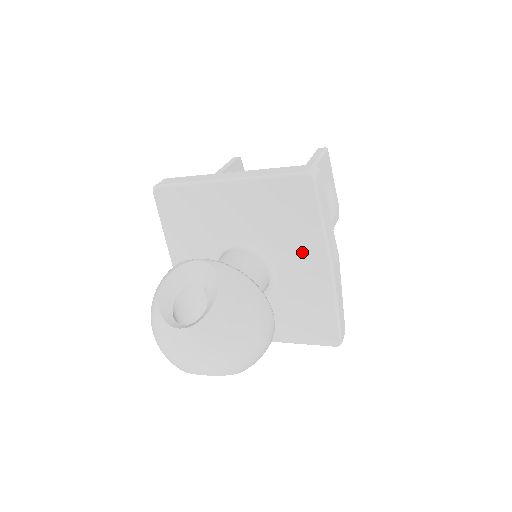
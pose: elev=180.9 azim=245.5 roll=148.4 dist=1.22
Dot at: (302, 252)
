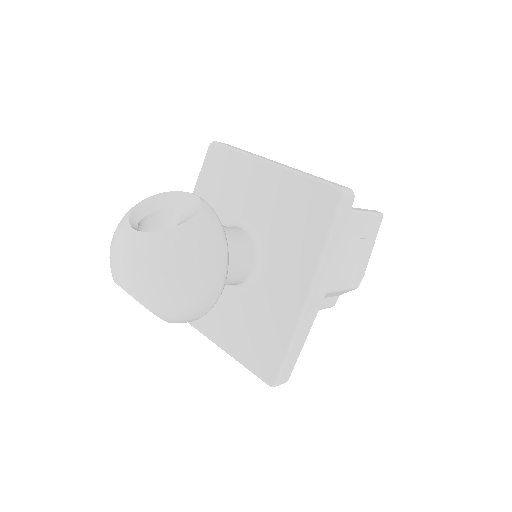
Dot at: (293, 263)
